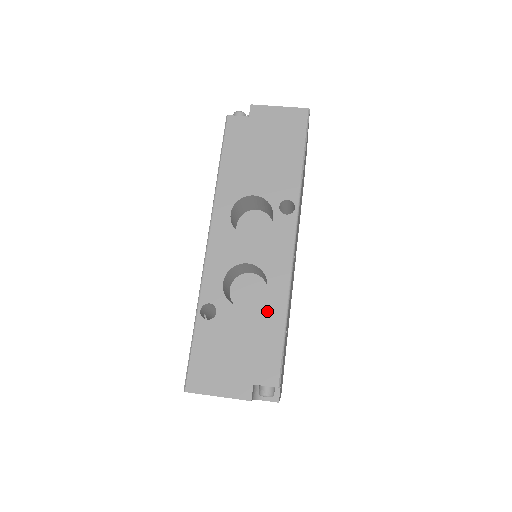
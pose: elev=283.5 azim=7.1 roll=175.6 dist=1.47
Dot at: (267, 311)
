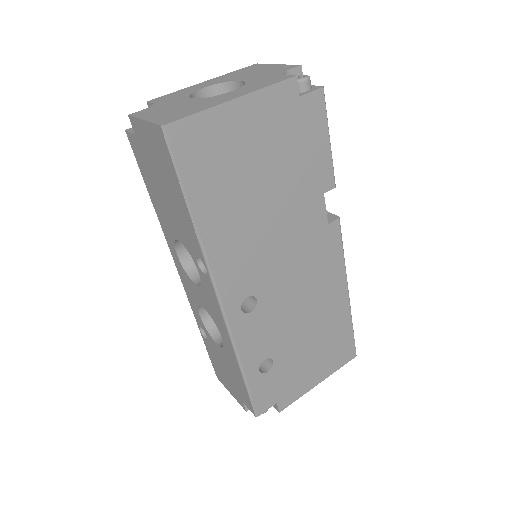
Dot at: (229, 357)
